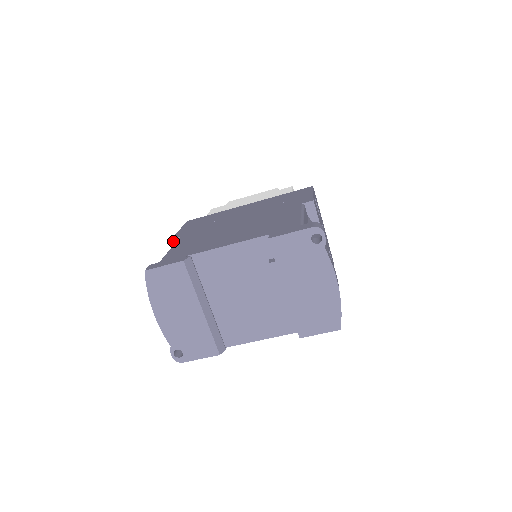
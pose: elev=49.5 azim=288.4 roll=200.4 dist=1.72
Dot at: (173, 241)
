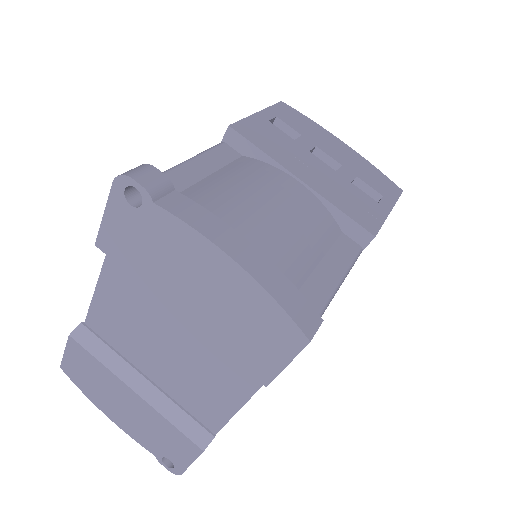
Dot at: occluded
